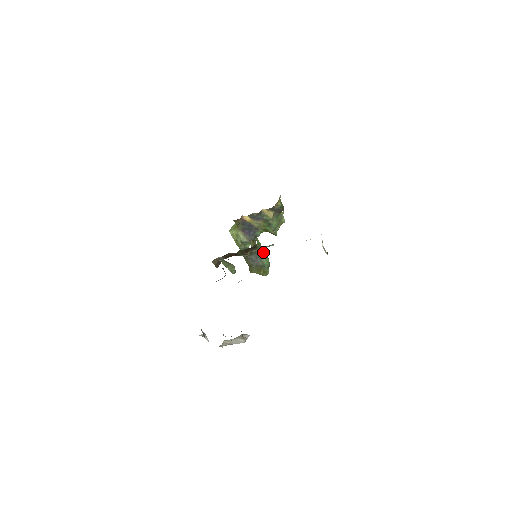
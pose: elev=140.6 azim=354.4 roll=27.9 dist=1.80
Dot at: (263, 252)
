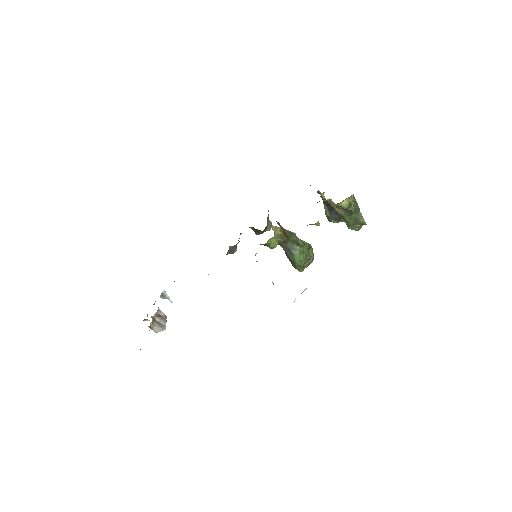
Dot at: (299, 249)
